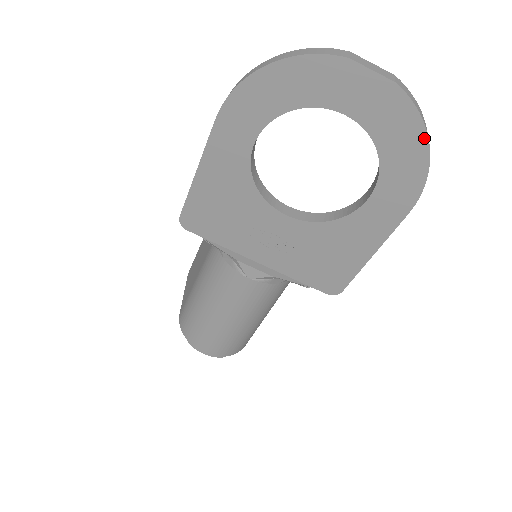
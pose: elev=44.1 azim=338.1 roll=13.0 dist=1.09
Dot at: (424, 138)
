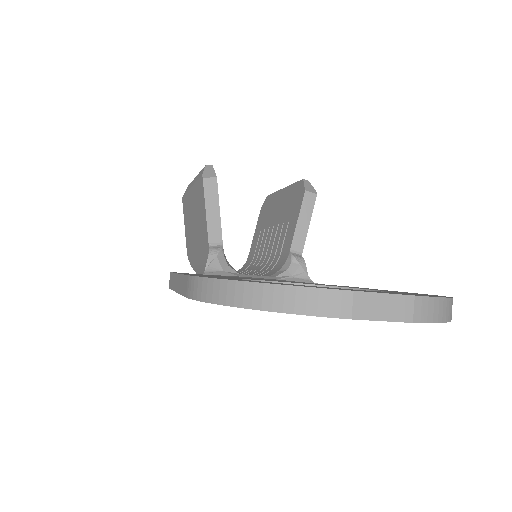
Dot at: occluded
